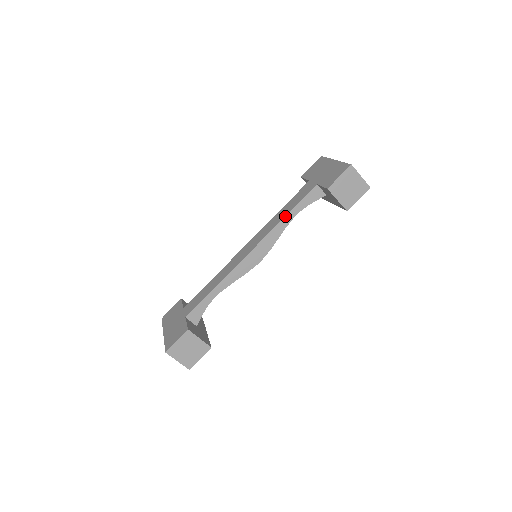
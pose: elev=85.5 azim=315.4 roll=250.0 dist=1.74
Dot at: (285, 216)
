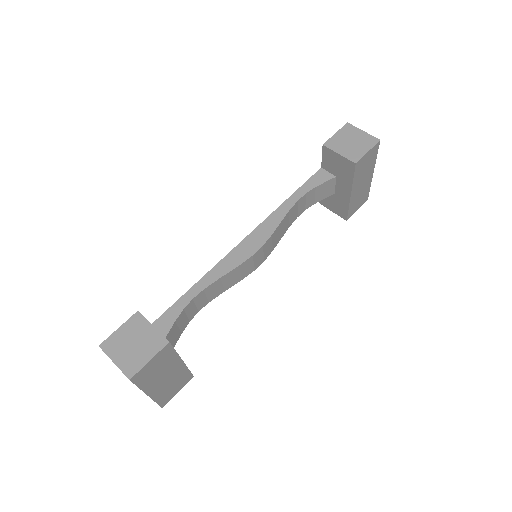
Dot at: (286, 200)
